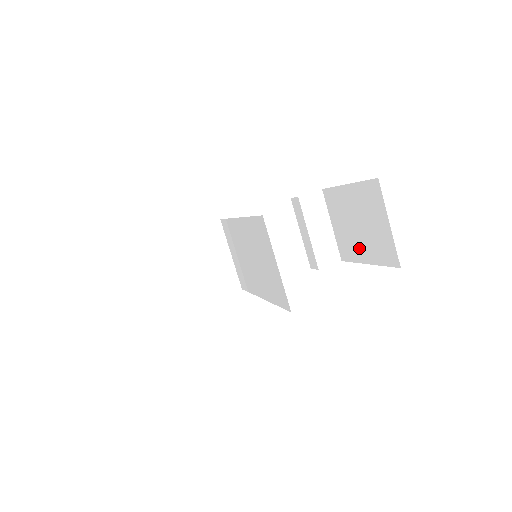
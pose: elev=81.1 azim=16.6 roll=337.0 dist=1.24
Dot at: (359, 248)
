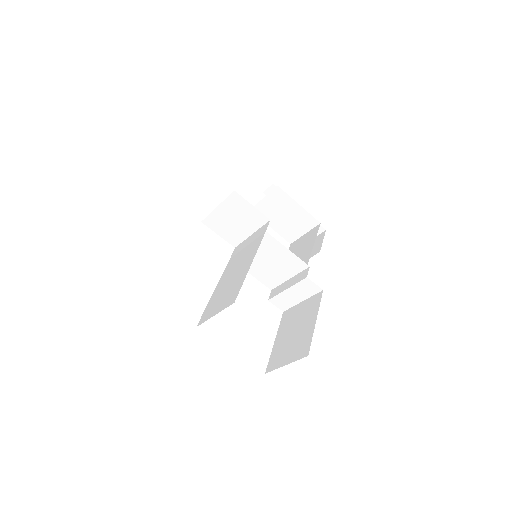
Dot at: (284, 332)
